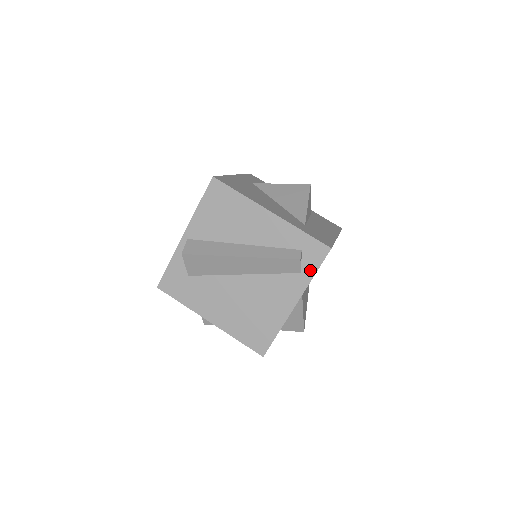
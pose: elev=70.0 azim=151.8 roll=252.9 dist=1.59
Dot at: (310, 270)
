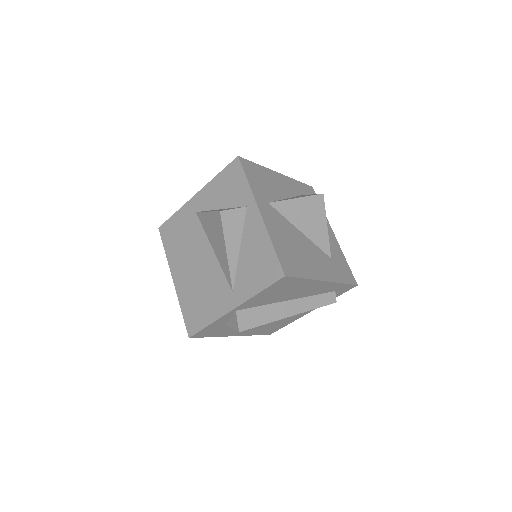
Dot at: occluded
